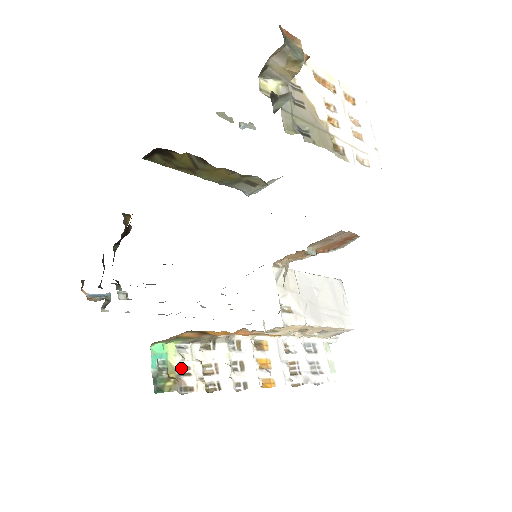
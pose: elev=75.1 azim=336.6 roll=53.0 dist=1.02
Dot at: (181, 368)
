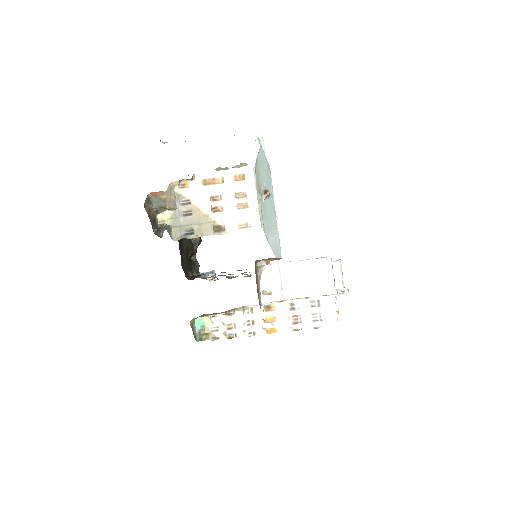
Dot at: (213, 328)
